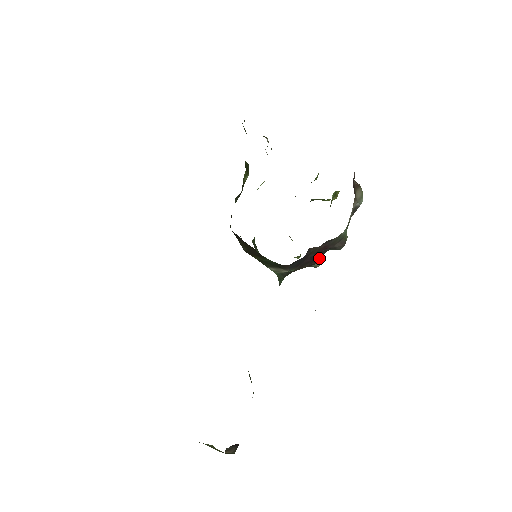
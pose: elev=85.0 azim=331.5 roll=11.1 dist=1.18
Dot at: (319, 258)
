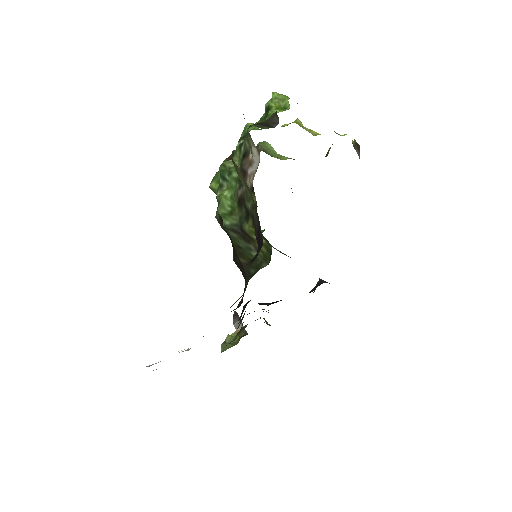
Dot at: occluded
